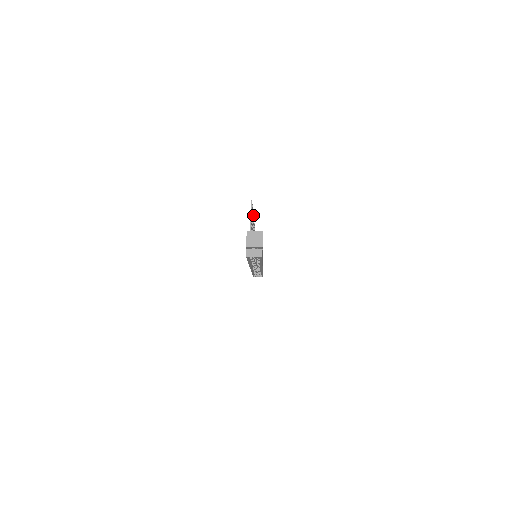
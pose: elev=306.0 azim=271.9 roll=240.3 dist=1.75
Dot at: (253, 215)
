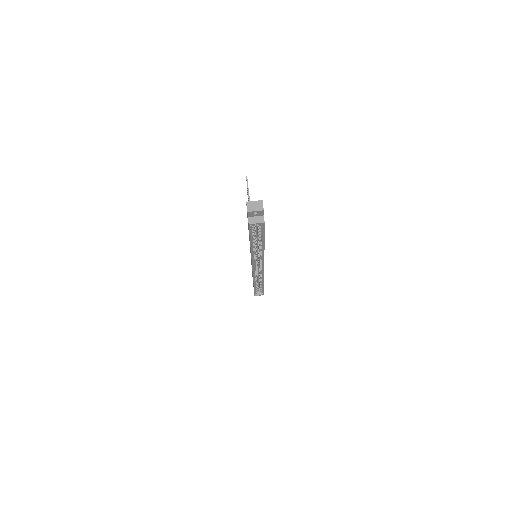
Dot at: occluded
